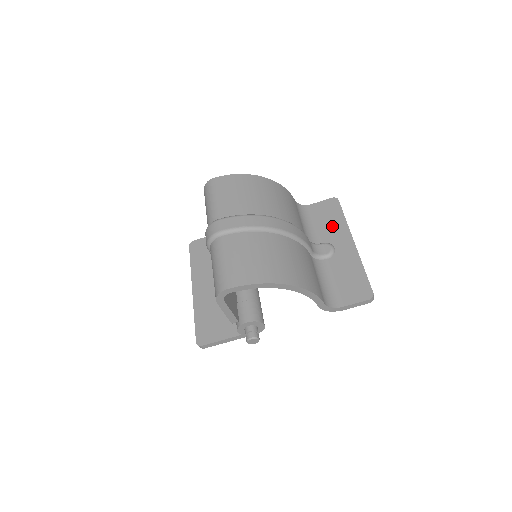
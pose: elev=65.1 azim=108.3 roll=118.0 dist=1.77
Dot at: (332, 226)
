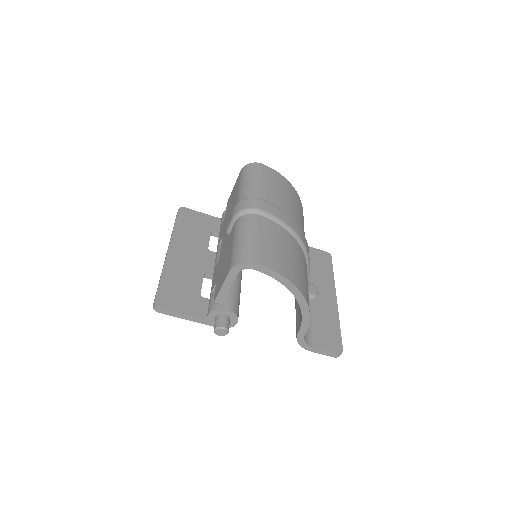
Dot at: (321, 274)
